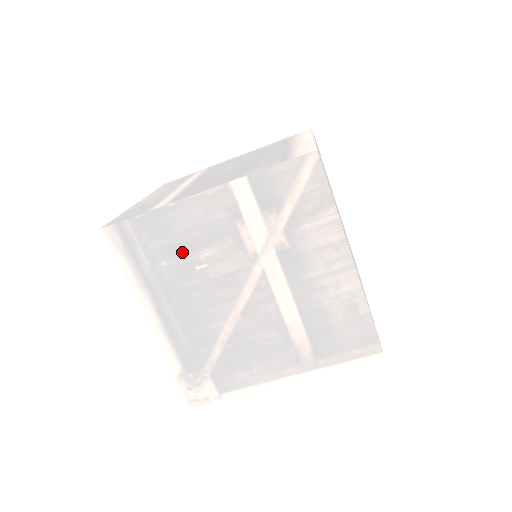
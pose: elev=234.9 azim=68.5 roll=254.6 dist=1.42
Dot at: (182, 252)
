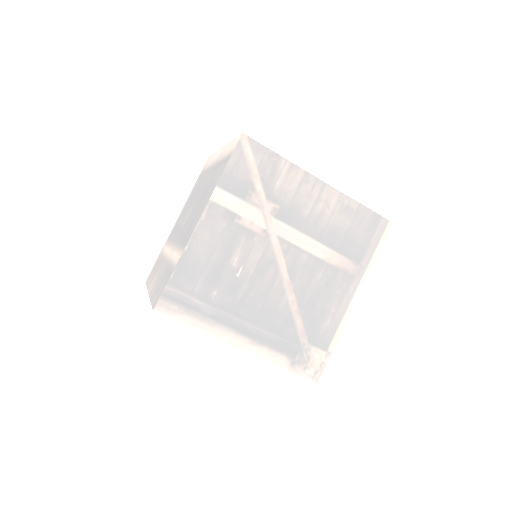
Dot at: (219, 274)
